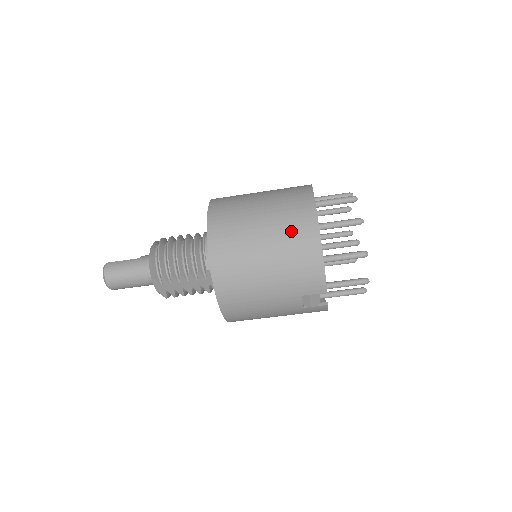
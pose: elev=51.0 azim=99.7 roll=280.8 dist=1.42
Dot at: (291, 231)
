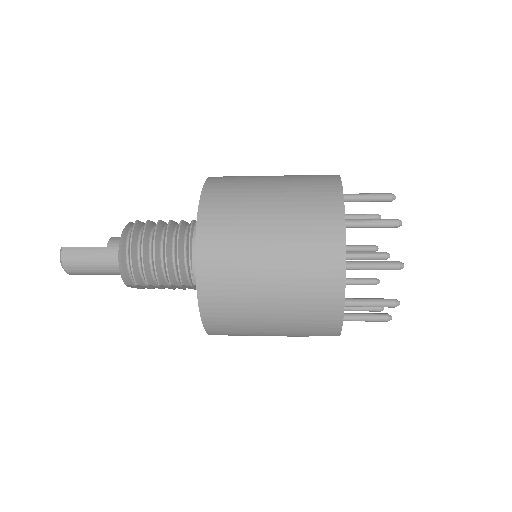
Dot at: (308, 280)
